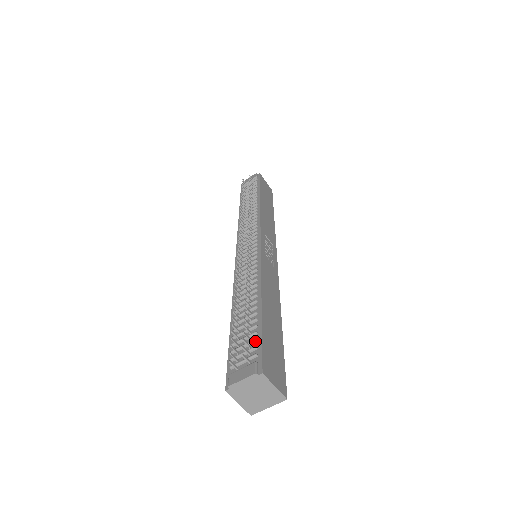
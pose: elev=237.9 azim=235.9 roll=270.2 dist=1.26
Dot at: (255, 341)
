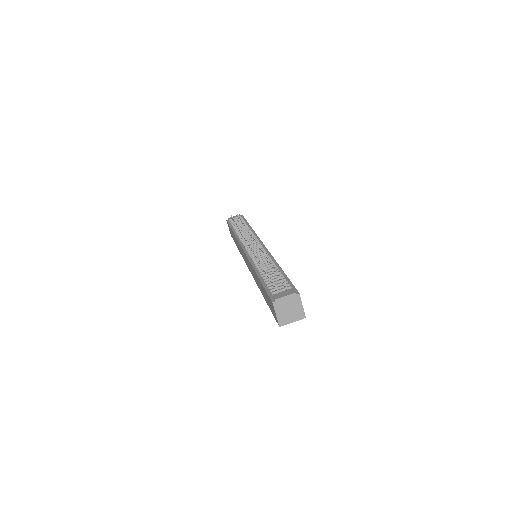
Dot at: (287, 282)
